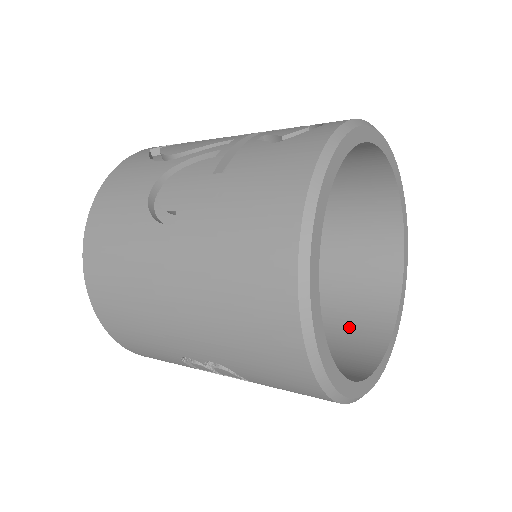
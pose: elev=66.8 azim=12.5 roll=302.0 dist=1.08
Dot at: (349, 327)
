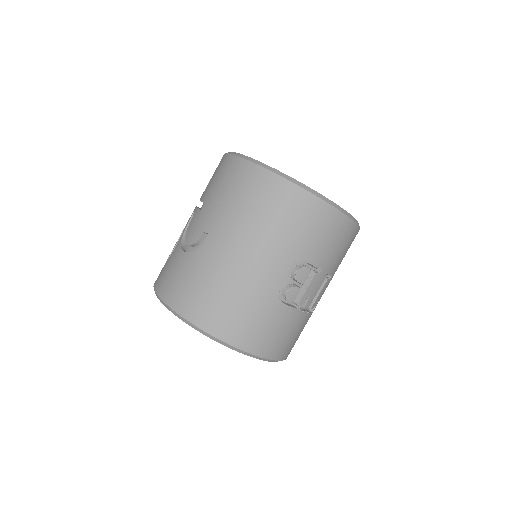
Dot at: occluded
